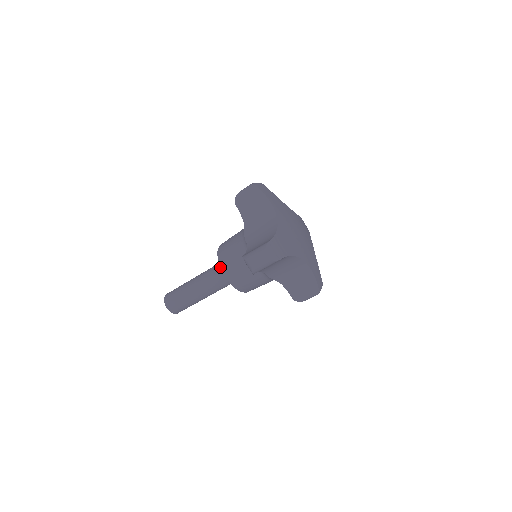
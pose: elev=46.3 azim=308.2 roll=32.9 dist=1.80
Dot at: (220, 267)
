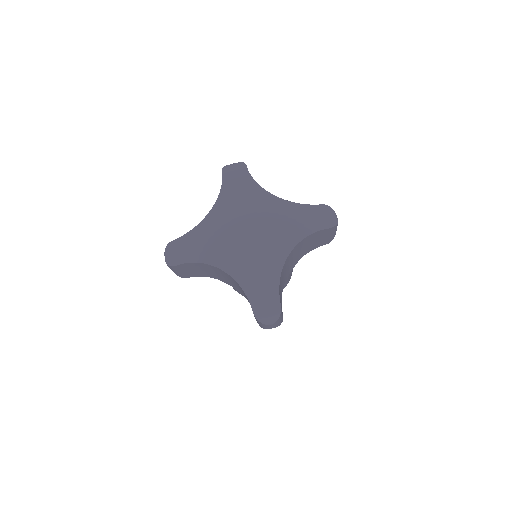
Dot at: occluded
